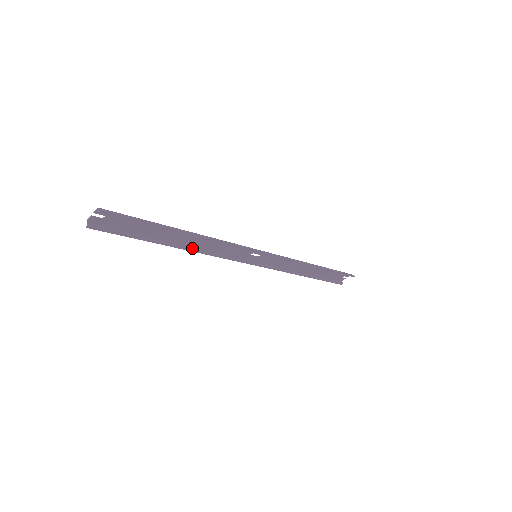
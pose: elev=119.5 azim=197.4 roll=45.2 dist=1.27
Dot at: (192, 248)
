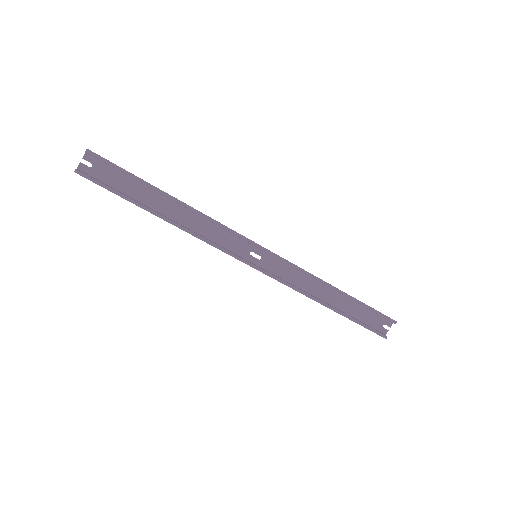
Dot at: (181, 225)
